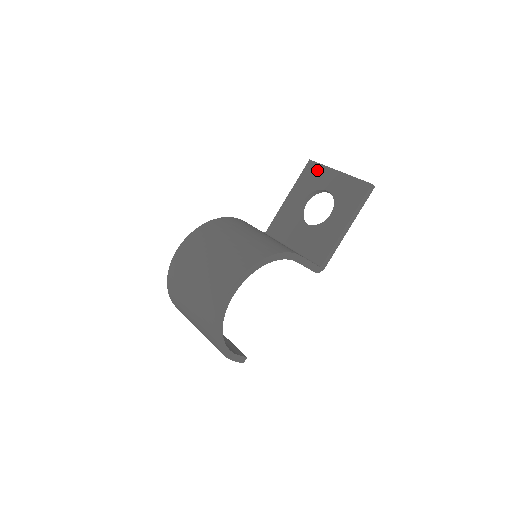
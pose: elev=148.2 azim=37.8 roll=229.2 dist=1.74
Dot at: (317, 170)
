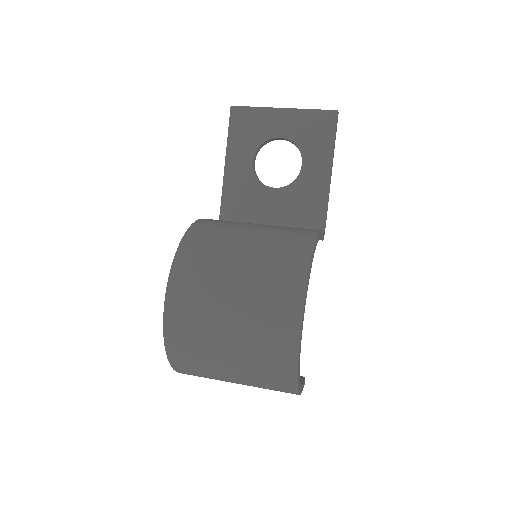
Dot at: (251, 116)
